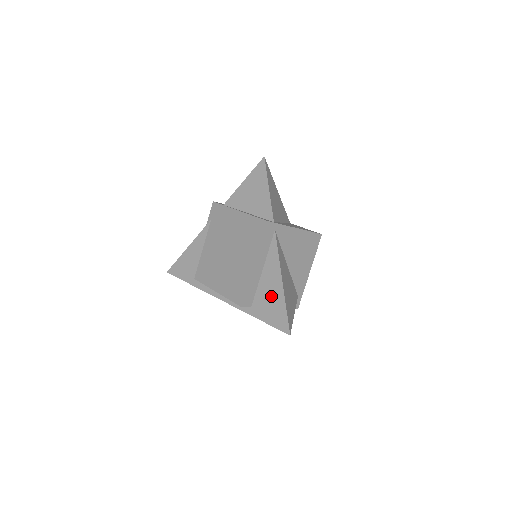
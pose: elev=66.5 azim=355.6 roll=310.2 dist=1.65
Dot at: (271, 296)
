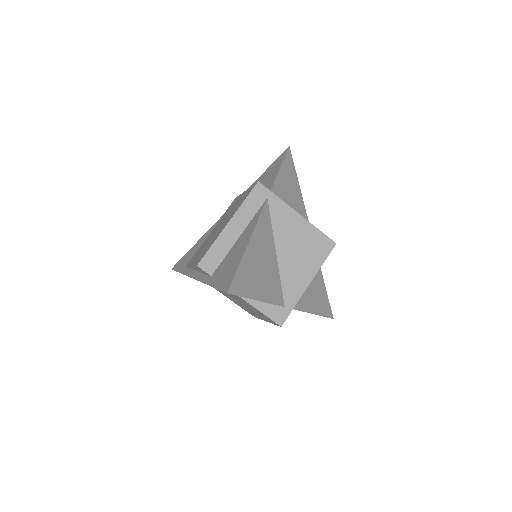
Dot at: (233, 259)
